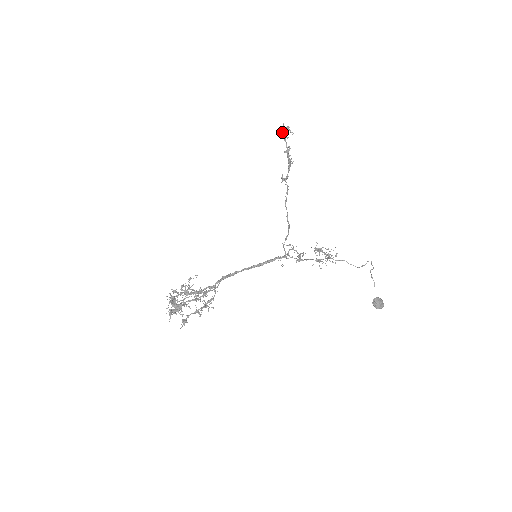
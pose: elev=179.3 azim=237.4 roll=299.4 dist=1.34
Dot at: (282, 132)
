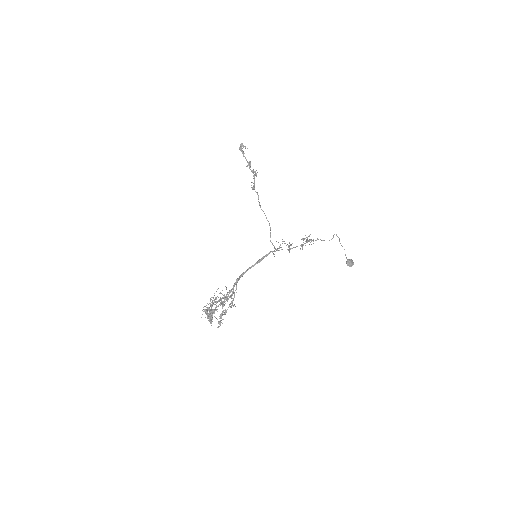
Dot at: occluded
